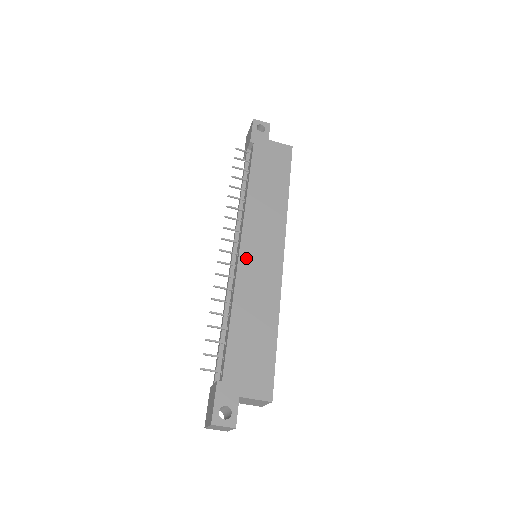
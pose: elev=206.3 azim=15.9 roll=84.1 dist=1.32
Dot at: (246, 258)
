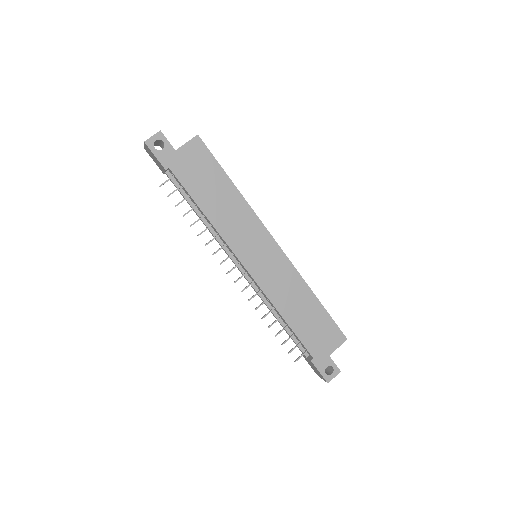
Dot at: (257, 273)
